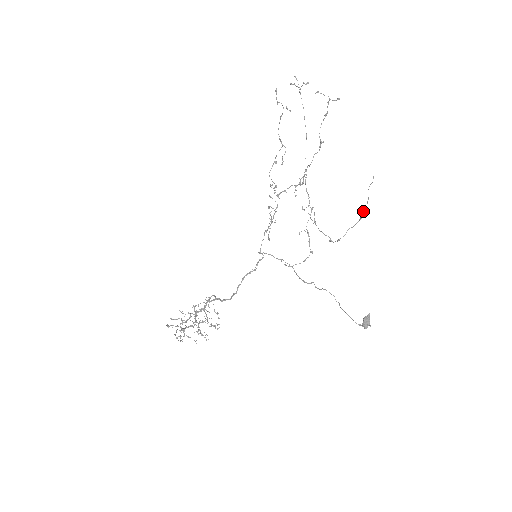
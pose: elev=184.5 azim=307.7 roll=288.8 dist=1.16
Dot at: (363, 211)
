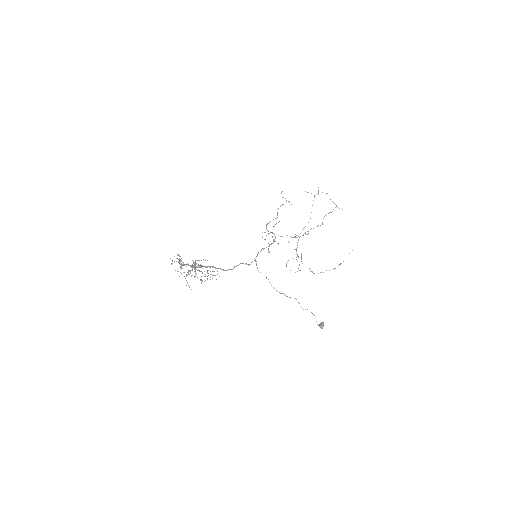
Dot at: occluded
